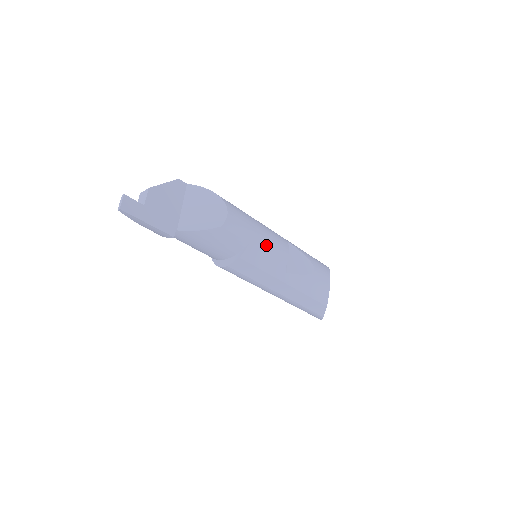
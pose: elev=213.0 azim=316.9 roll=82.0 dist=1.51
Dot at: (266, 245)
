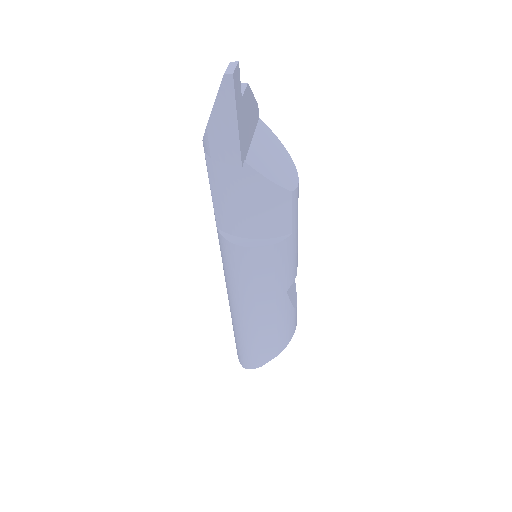
Dot at: (296, 247)
